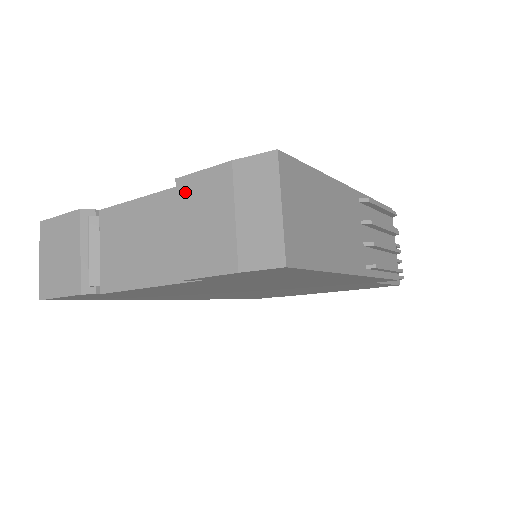
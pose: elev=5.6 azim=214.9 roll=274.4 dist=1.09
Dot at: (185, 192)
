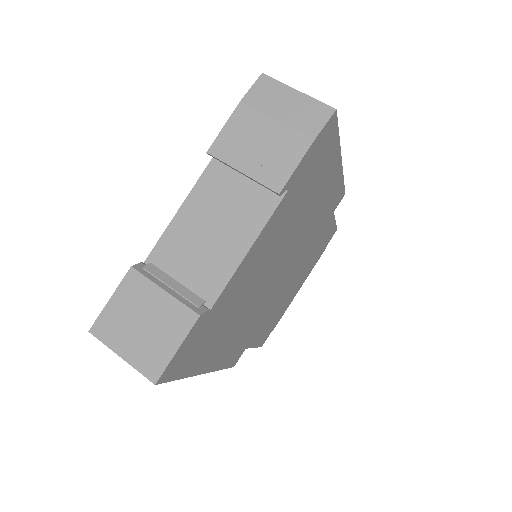
Dot at: (224, 150)
